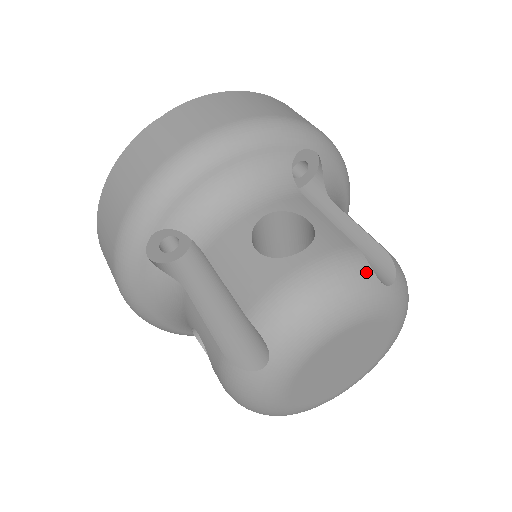
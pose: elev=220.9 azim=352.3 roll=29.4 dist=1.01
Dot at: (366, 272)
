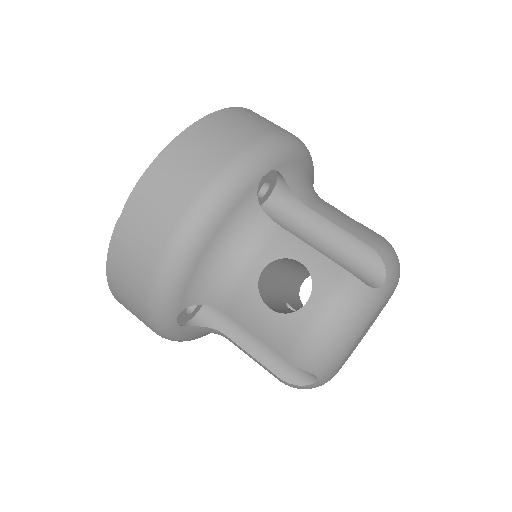
Dot at: (364, 292)
